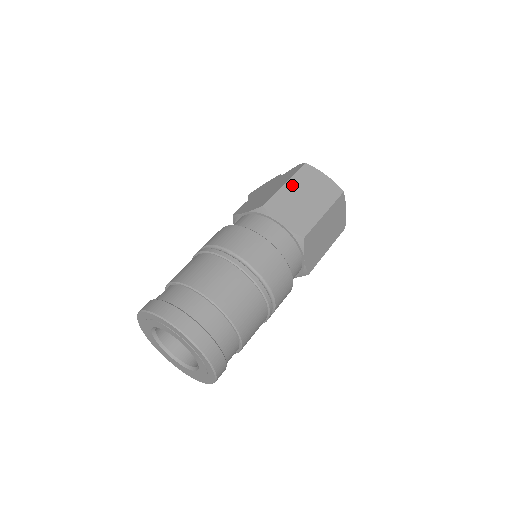
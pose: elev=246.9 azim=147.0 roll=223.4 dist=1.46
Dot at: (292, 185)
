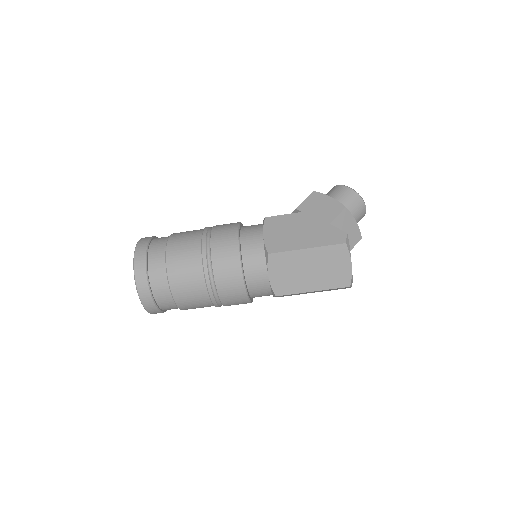
Dot at: (311, 254)
